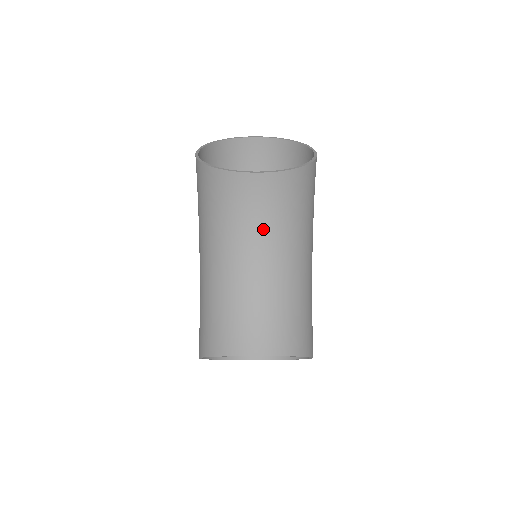
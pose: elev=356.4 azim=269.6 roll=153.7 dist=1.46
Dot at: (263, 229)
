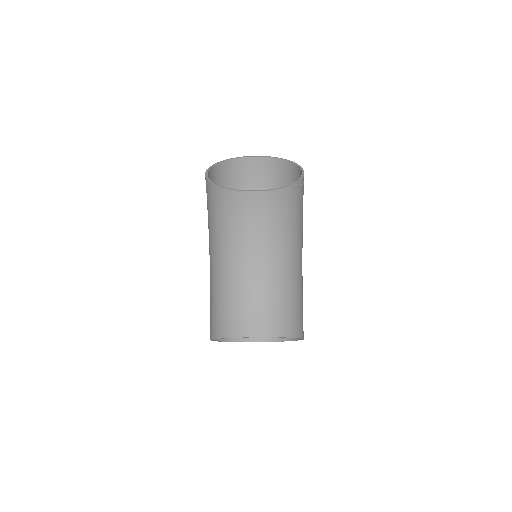
Dot at: (260, 236)
